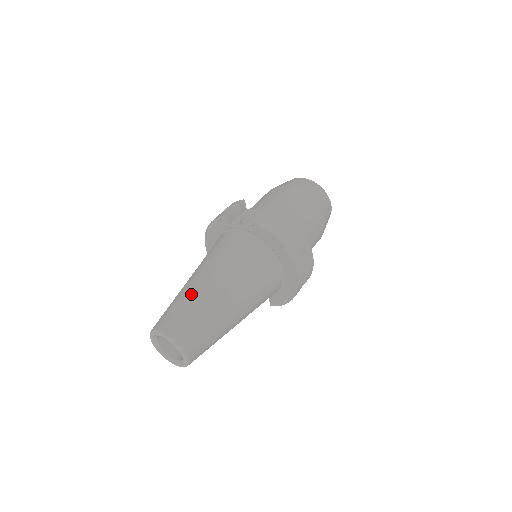
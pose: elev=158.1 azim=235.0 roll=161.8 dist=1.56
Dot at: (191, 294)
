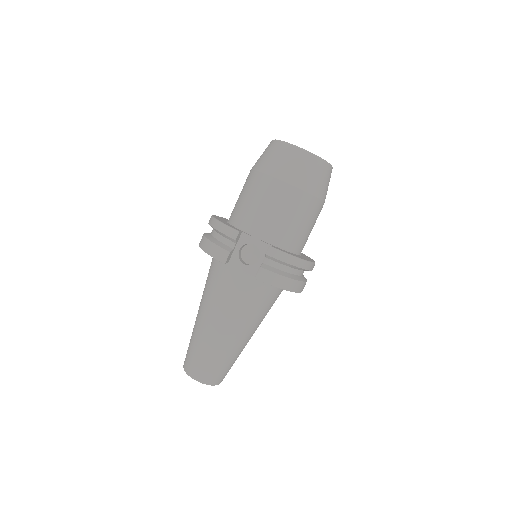
Dot at: (211, 346)
